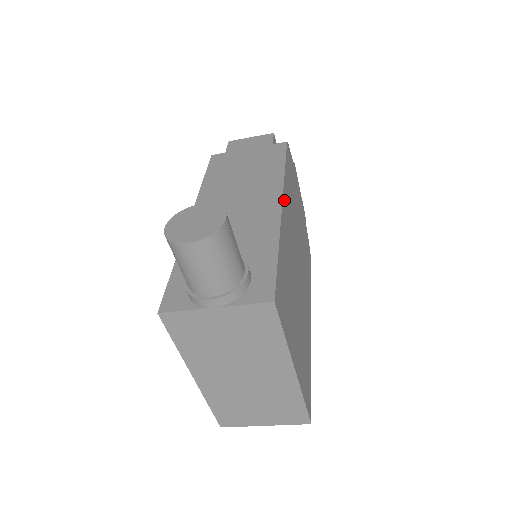
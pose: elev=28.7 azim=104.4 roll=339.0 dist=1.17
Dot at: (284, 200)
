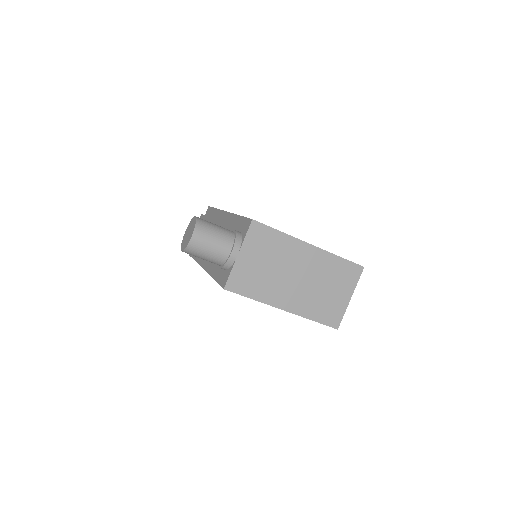
Dot at: occluded
